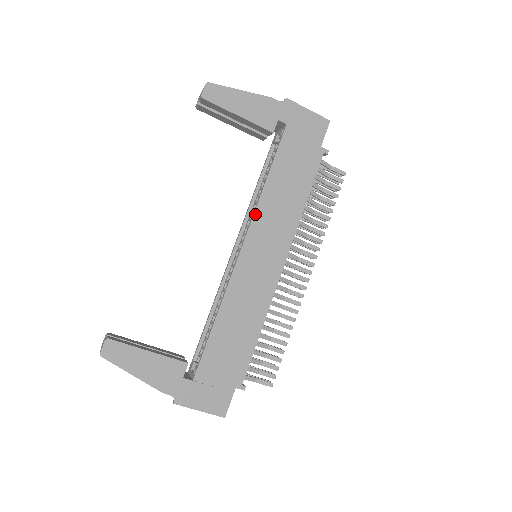
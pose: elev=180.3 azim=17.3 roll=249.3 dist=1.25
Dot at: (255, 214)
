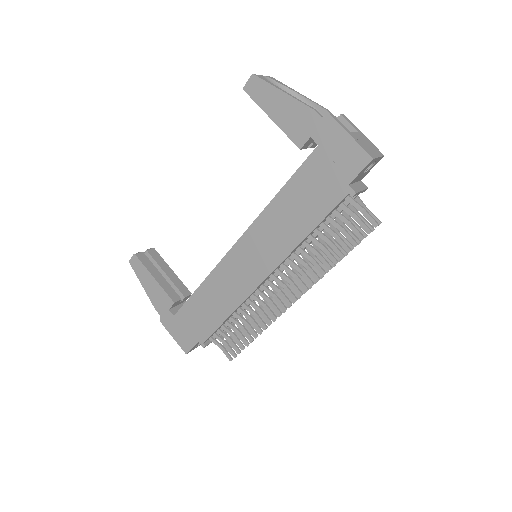
Dot at: (255, 222)
